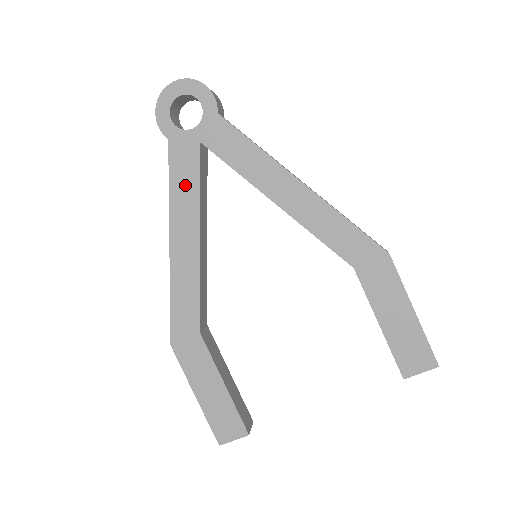
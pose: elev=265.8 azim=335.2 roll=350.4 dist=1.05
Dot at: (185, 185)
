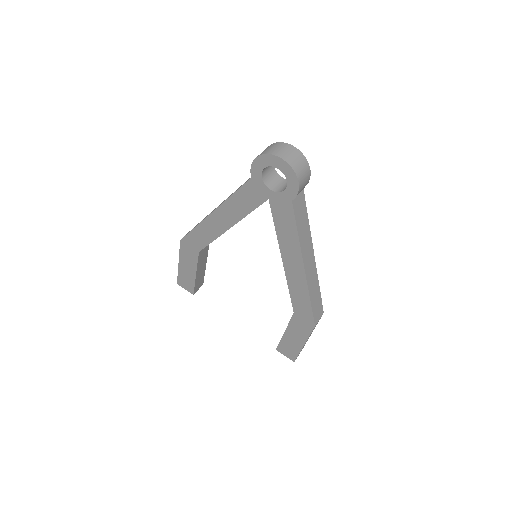
Dot at: (242, 204)
